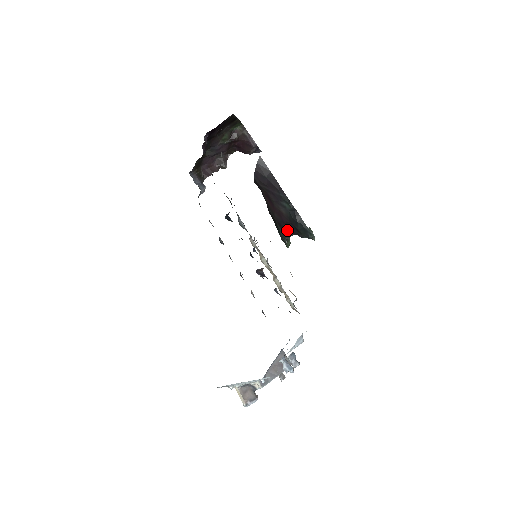
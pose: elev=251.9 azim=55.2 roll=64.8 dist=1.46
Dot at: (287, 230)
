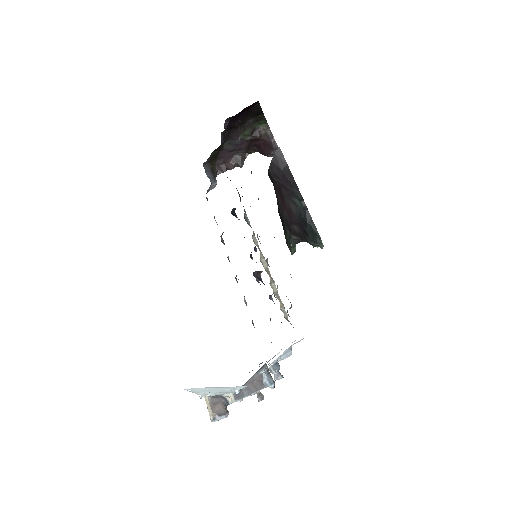
Dot at: (294, 232)
